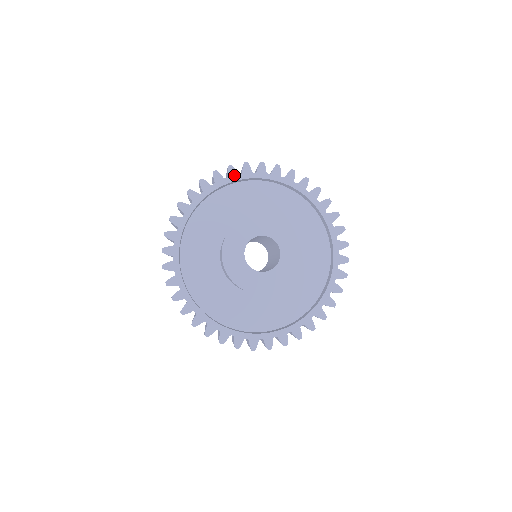
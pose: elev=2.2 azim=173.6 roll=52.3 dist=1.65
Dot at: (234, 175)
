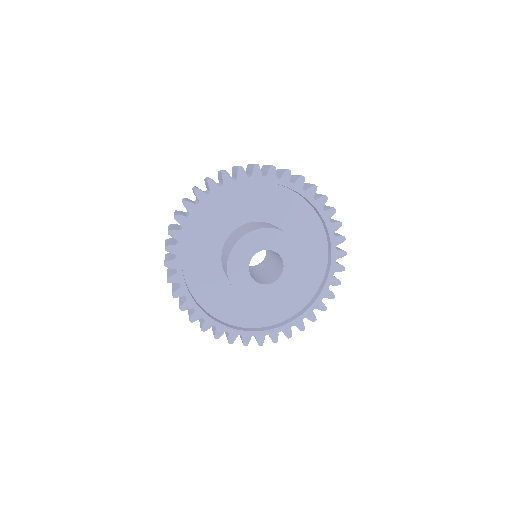
Dot at: (273, 177)
